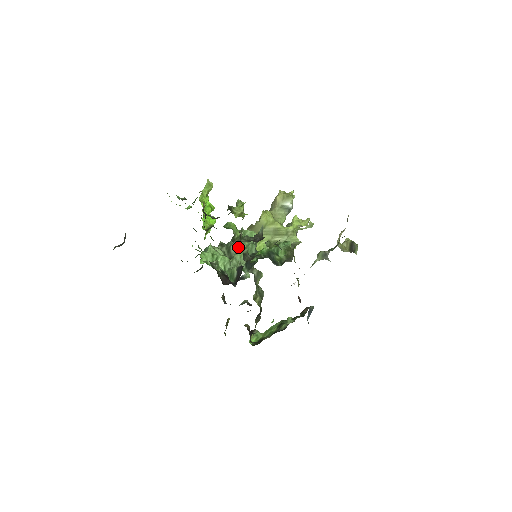
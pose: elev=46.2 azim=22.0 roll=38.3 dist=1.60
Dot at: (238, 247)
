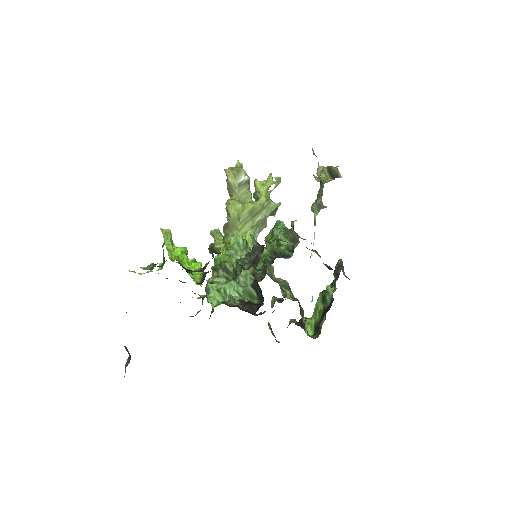
Dot at: occluded
